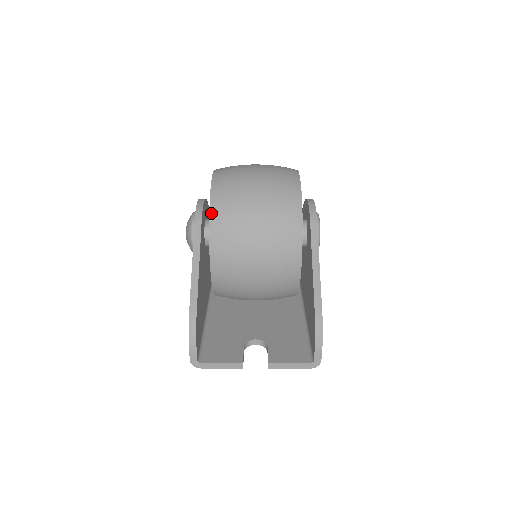
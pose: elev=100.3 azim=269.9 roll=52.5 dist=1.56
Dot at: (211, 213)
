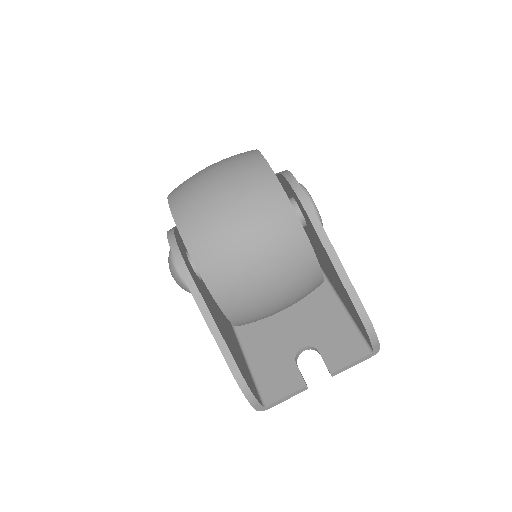
Dot at: (201, 273)
